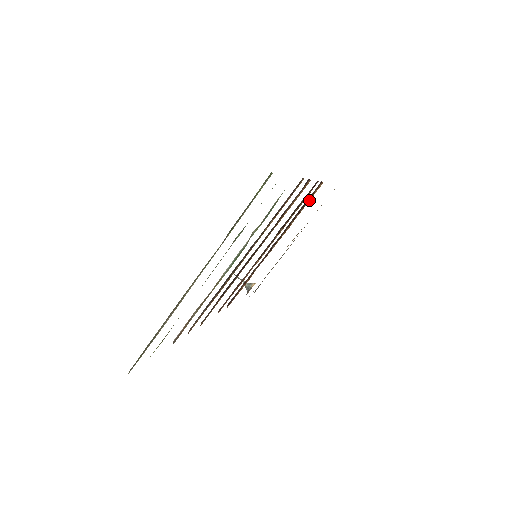
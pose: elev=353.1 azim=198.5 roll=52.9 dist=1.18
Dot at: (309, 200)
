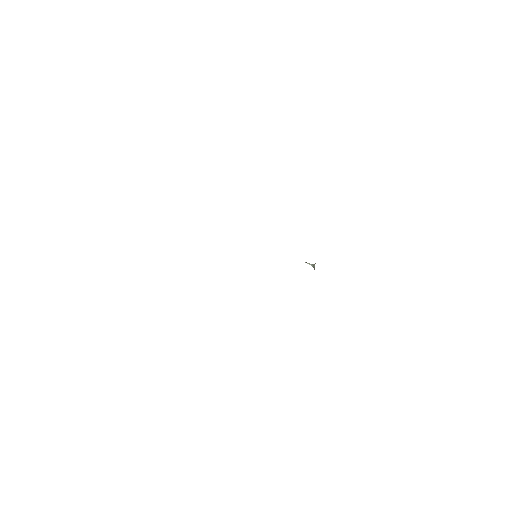
Dot at: occluded
